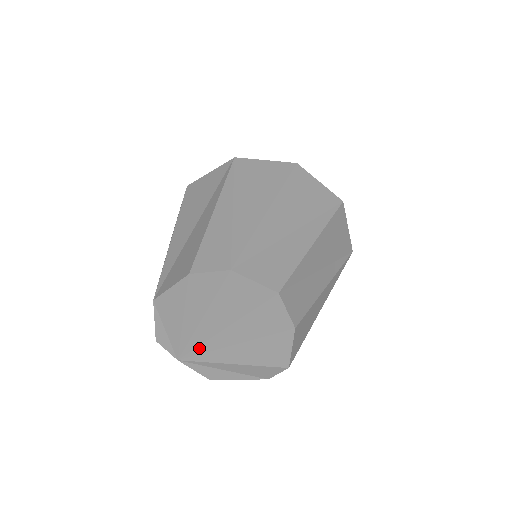
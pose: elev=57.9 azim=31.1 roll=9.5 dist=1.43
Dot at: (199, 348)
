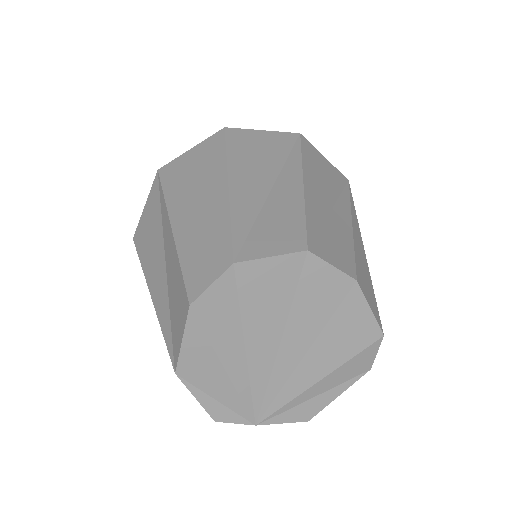
Dot at: (268, 391)
